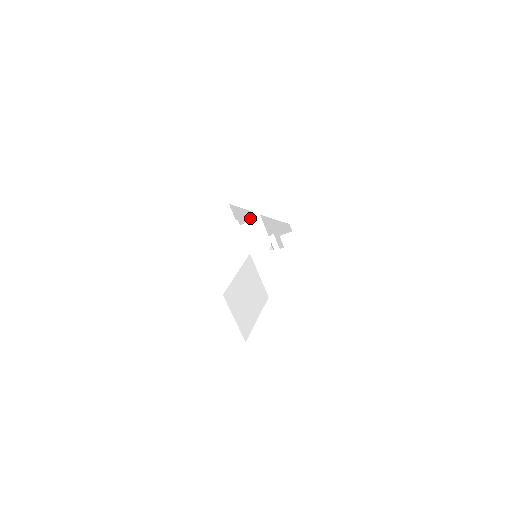
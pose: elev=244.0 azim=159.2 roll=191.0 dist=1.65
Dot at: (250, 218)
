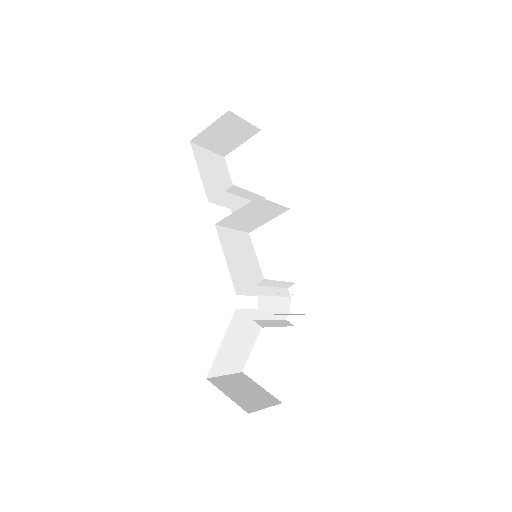
Dot at: occluded
